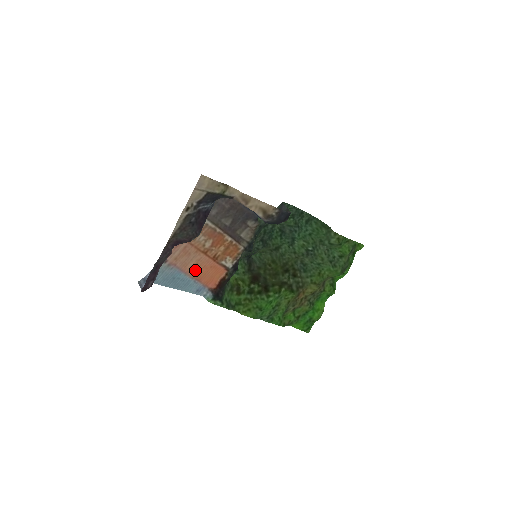
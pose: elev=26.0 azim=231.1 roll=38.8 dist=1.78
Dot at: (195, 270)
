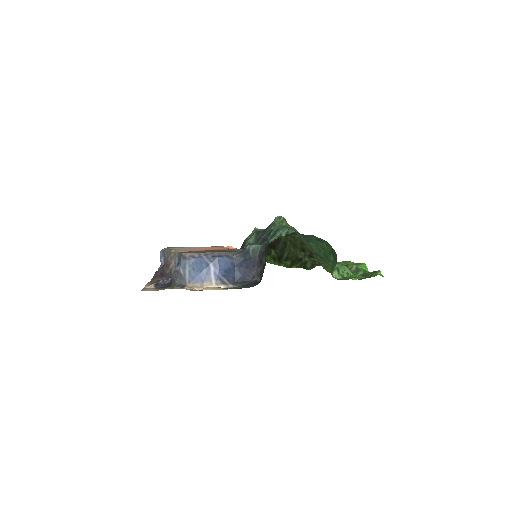
Dot at: (205, 248)
